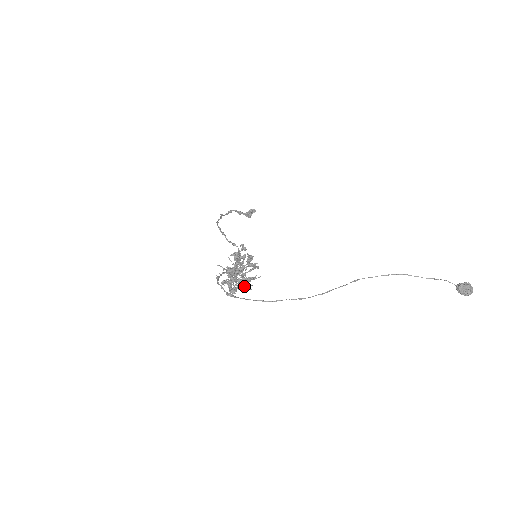
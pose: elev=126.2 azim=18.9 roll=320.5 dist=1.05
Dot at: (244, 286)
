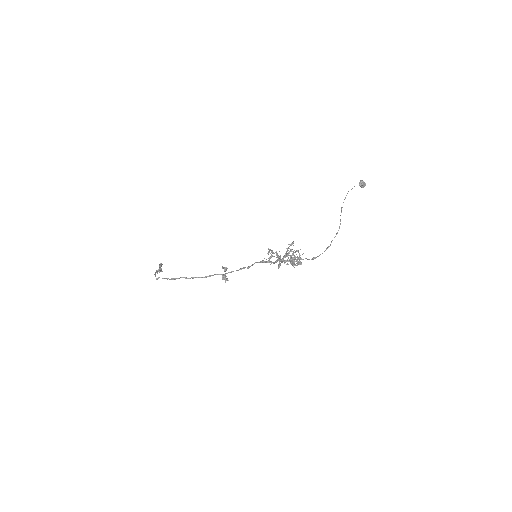
Dot at: (300, 258)
